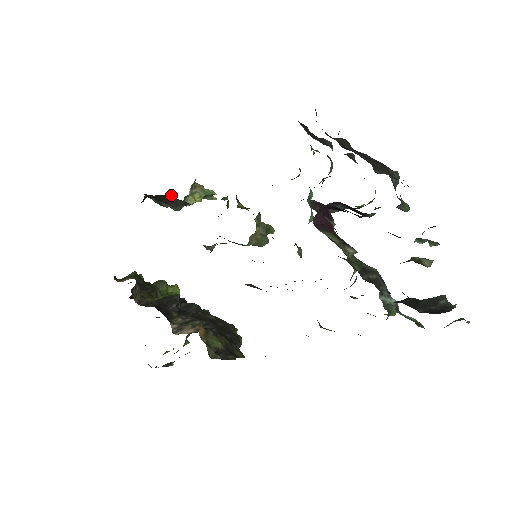
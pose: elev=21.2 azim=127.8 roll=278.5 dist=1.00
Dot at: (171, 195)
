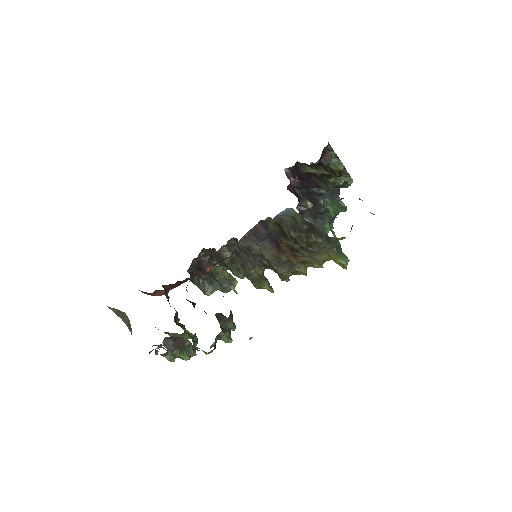
Dot at: (210, 256)
